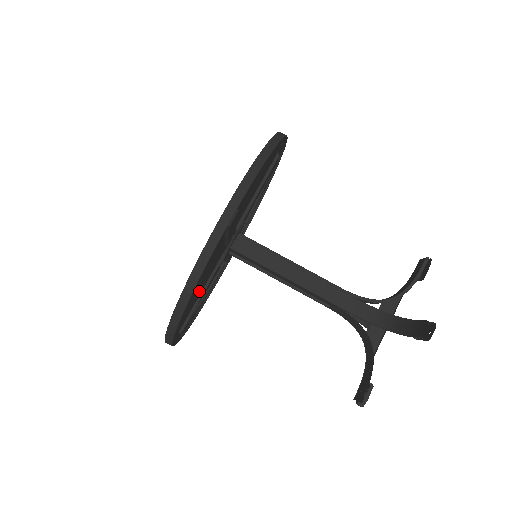
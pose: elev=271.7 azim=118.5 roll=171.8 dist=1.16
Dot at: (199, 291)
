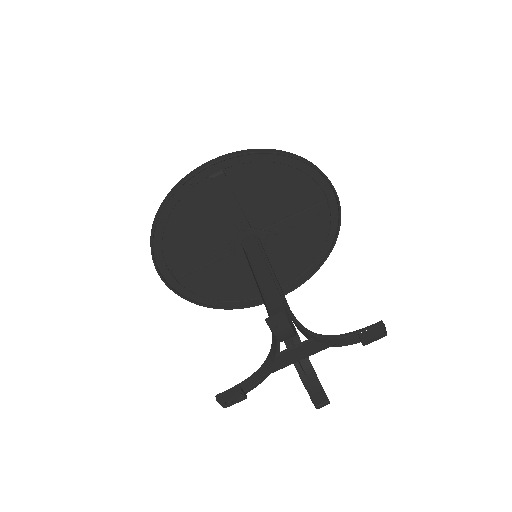
Dot at: (213, 269)
